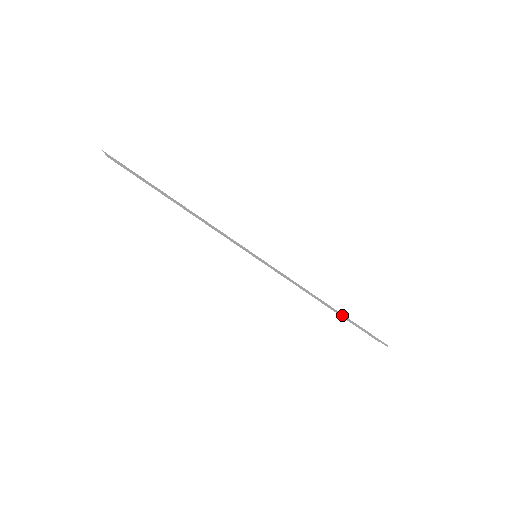
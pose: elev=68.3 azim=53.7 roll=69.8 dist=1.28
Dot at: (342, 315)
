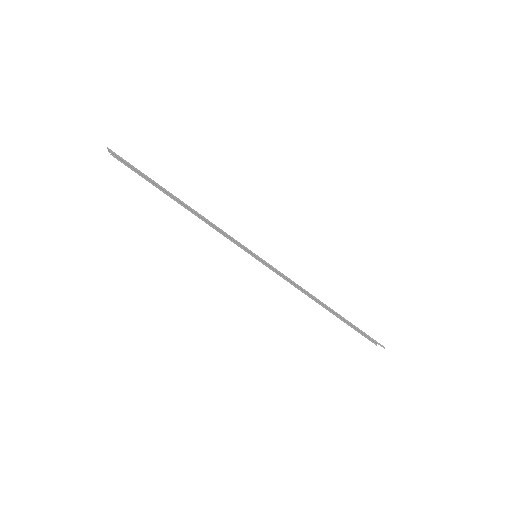
Dot at: (340, 316)
